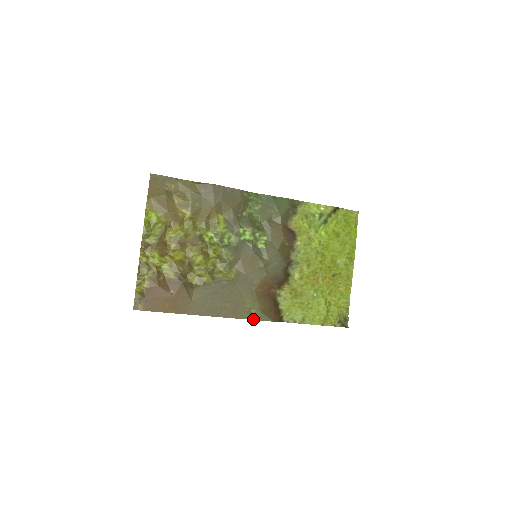
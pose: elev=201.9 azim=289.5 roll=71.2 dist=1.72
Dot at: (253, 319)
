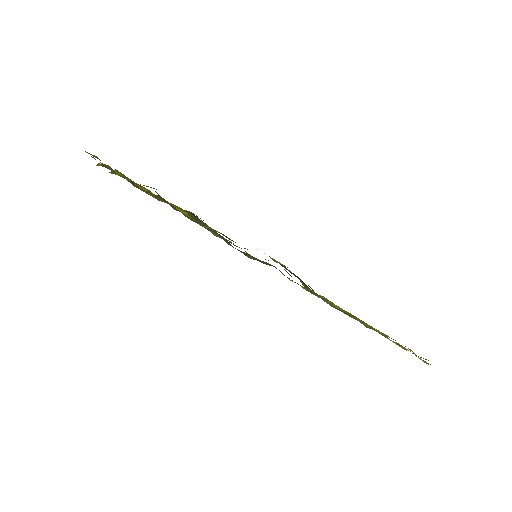
Dot at: occluded
